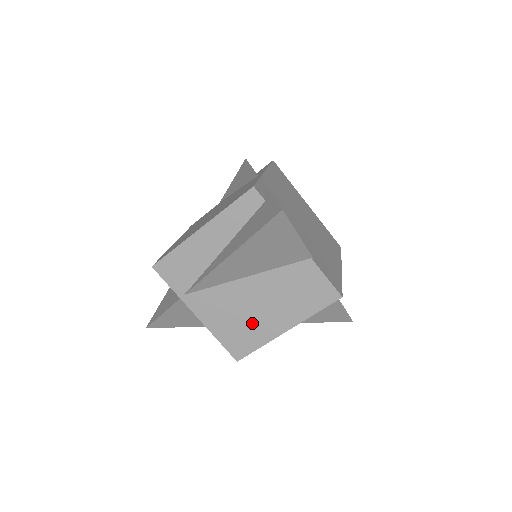
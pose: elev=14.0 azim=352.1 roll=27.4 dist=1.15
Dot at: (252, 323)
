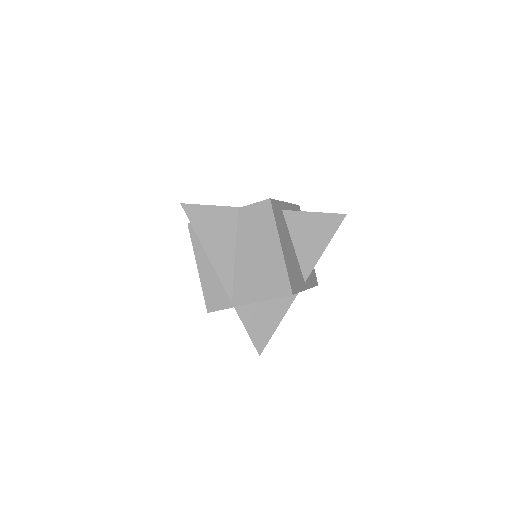
Dot at: (267, 268)
